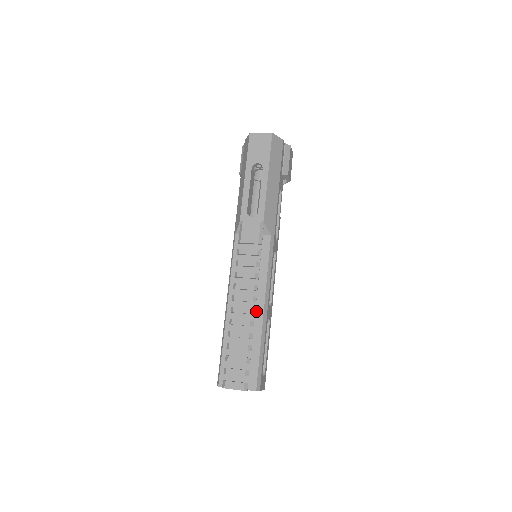
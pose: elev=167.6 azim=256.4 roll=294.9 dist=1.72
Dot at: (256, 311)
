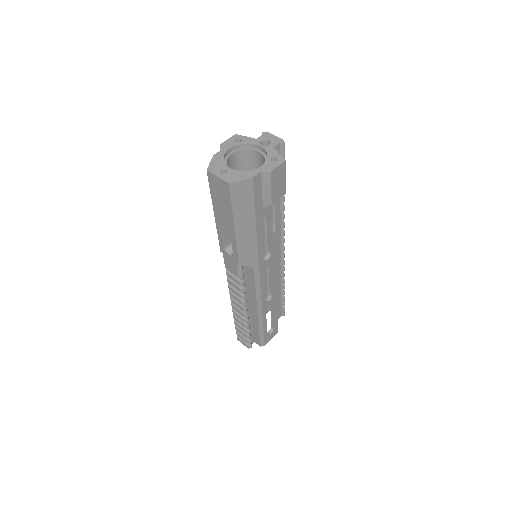
Dot at: (252, 309)
